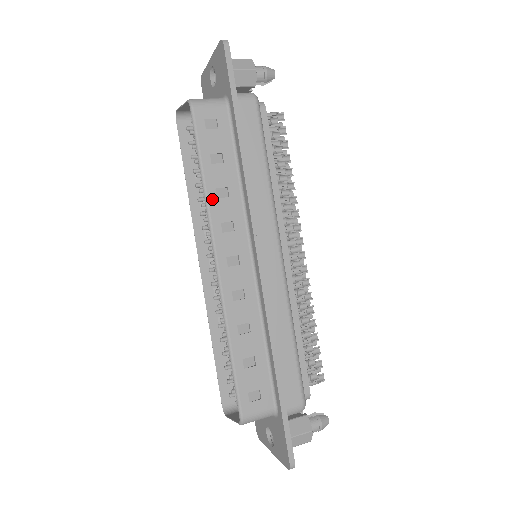
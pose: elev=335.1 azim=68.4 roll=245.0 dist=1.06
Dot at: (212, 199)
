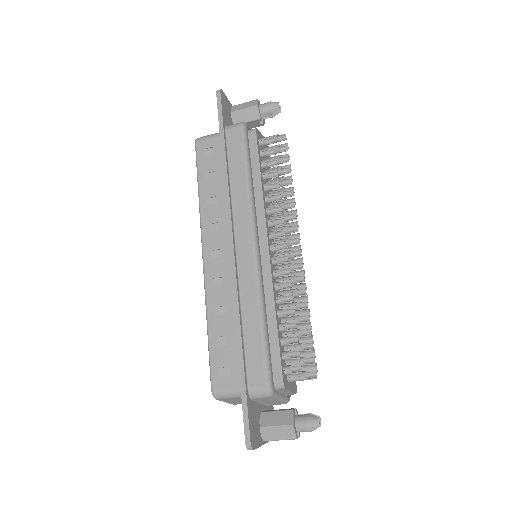
Dot at: (204, 207)
